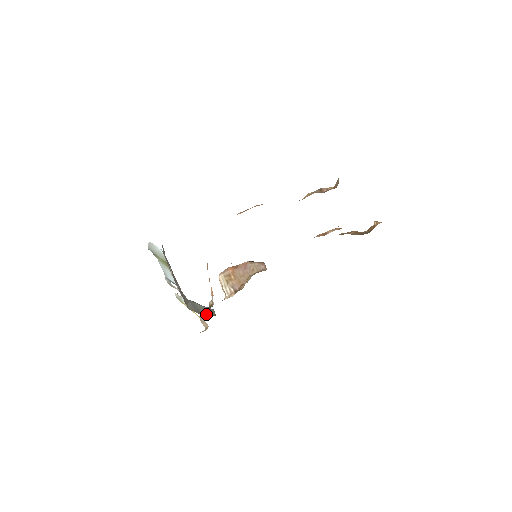
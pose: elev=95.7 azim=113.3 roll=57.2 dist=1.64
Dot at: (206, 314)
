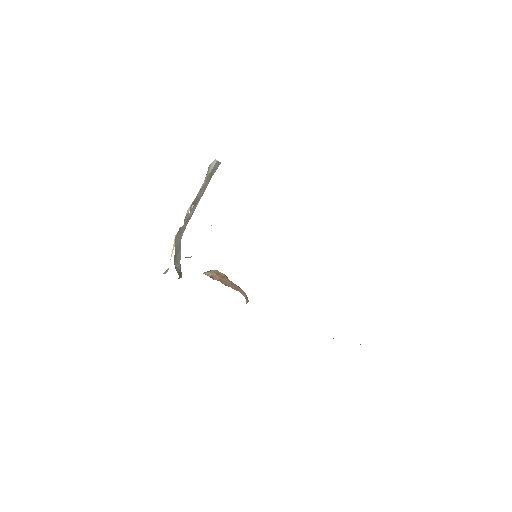
Dot at: (176, 266)
